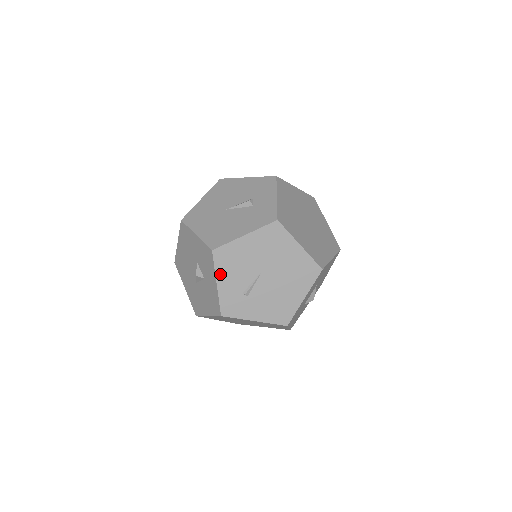
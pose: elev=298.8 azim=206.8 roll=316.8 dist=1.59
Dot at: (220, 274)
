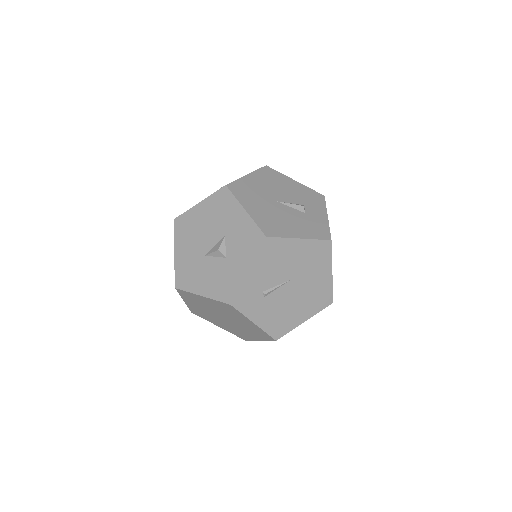
Dot at: (257, 263)
